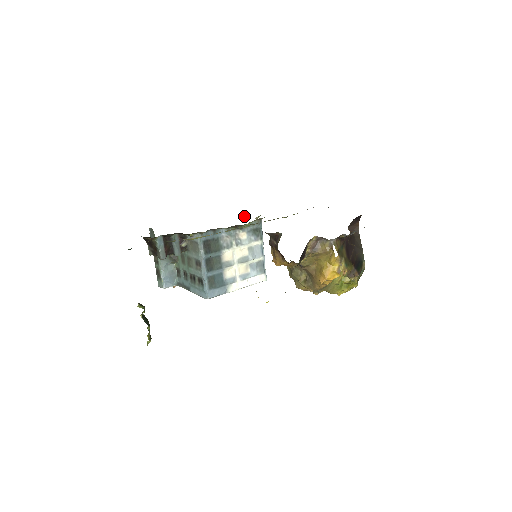
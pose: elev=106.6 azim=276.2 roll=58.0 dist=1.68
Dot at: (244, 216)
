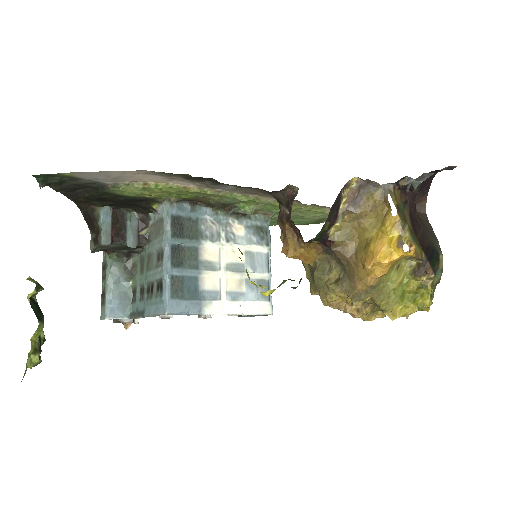
Dot at: occluded
